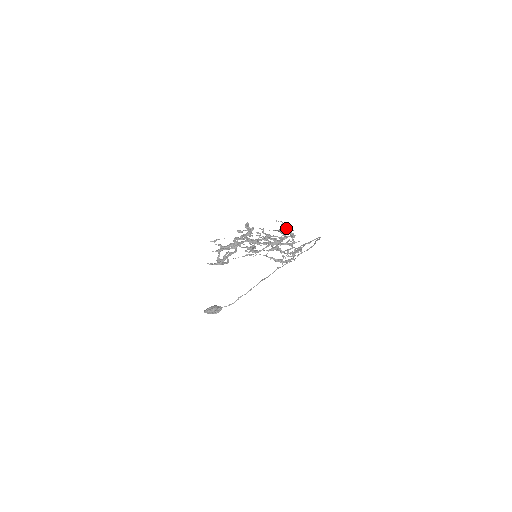
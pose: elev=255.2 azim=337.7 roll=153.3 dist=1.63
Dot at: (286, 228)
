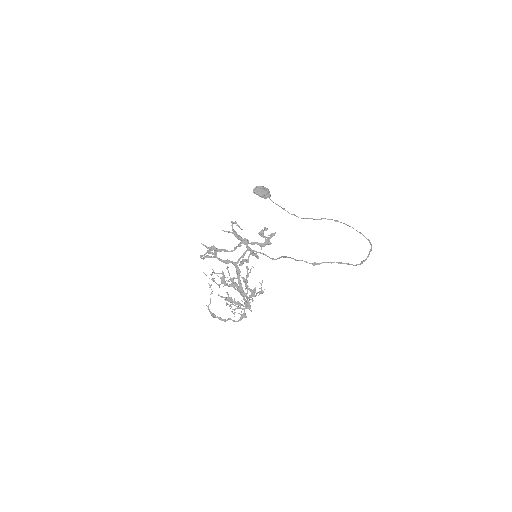
Dot at: occluded
